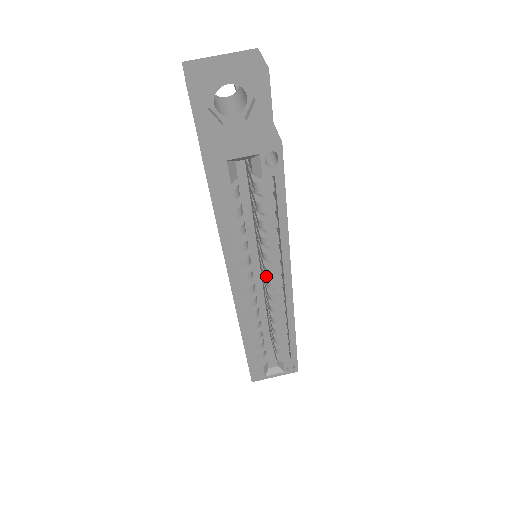
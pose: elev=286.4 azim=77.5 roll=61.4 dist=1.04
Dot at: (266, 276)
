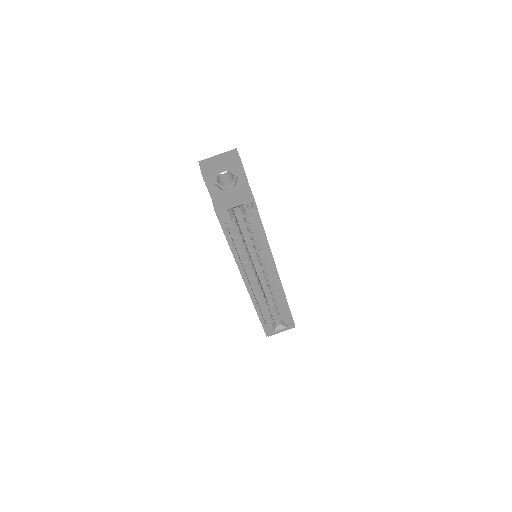
Dot at: (262, 267)
